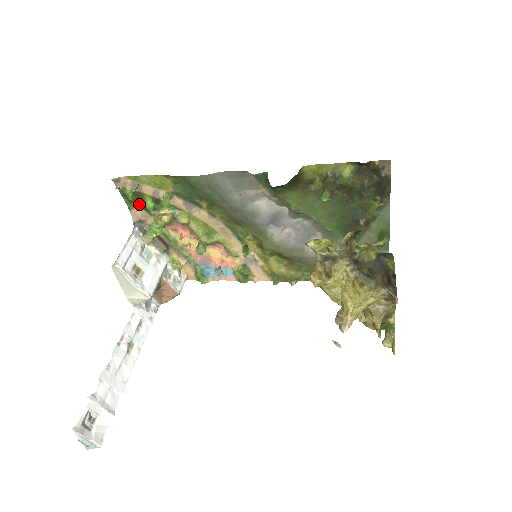
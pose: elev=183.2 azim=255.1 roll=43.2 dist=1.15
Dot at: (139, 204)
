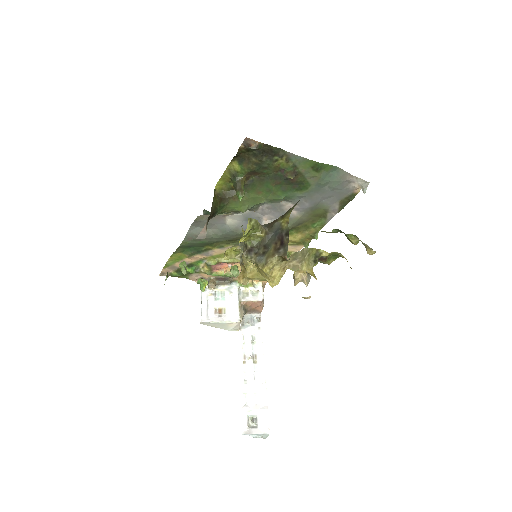
Dot at: (186, 274)
